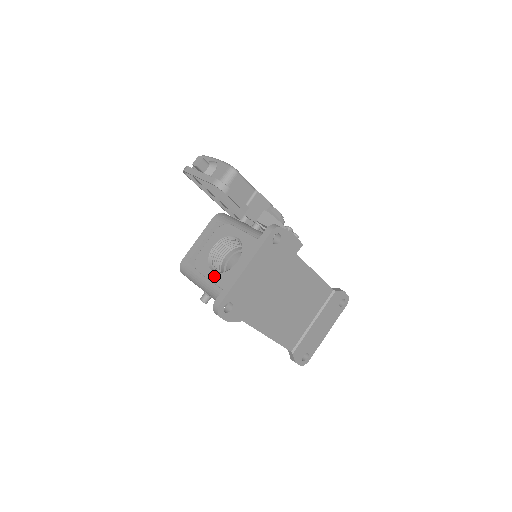
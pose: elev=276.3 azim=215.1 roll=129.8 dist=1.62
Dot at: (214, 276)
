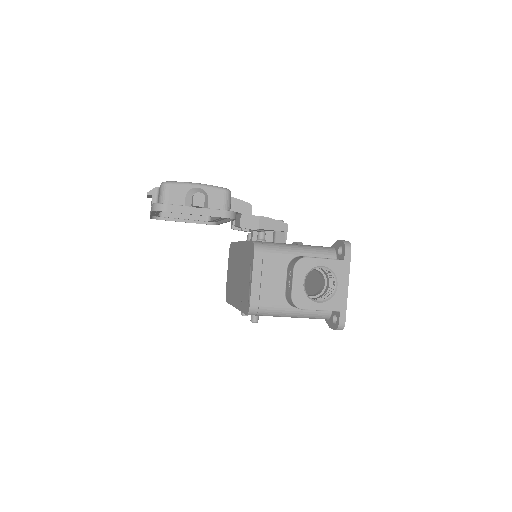
Dot at: (324, 306)
